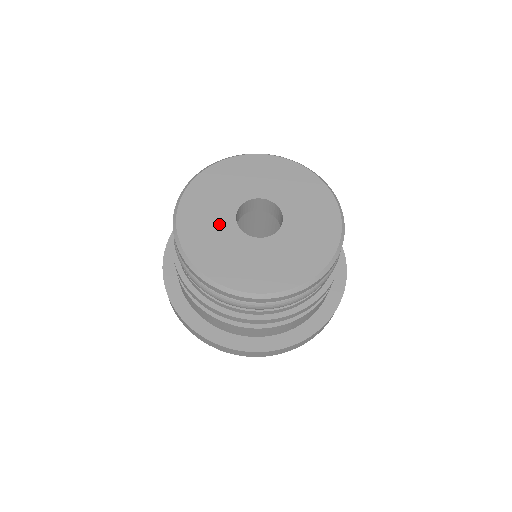
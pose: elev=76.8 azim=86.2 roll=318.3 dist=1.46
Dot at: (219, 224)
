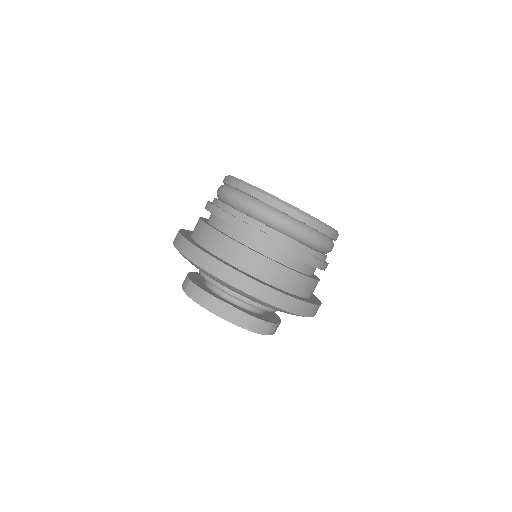
Dot at: occluded
